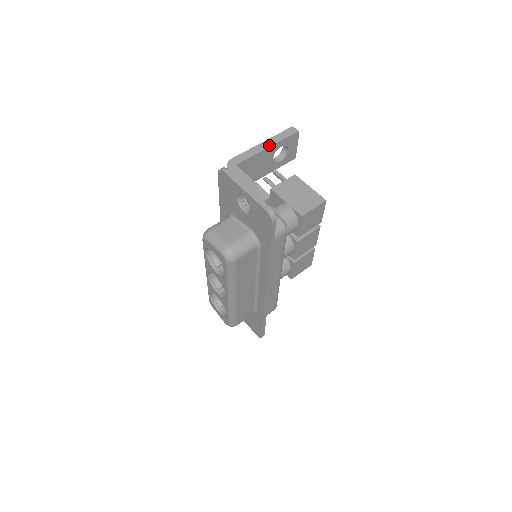
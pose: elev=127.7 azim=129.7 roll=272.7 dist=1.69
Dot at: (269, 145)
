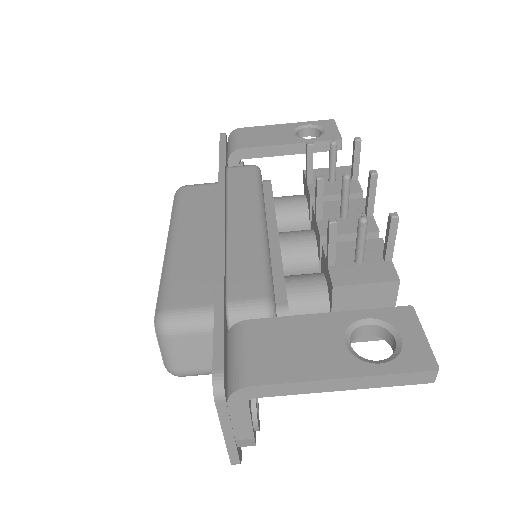
Dot at: (347, 388)
